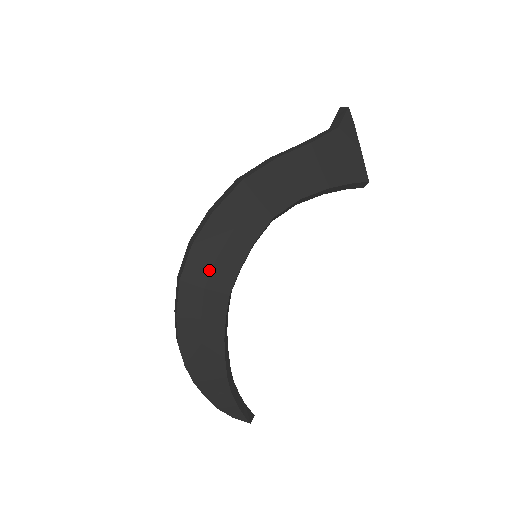
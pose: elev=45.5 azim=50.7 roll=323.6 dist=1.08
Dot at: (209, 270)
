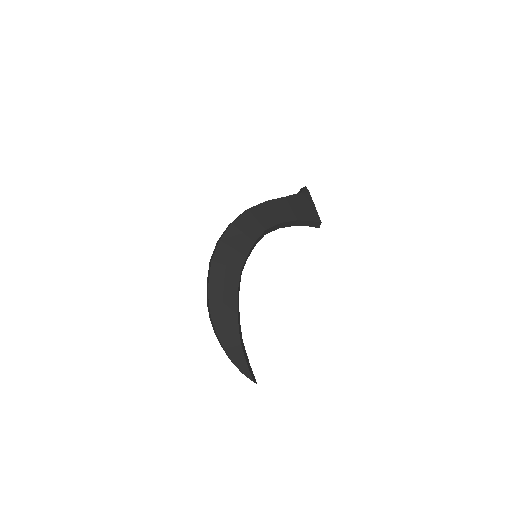
Dot at: (229, 255)
